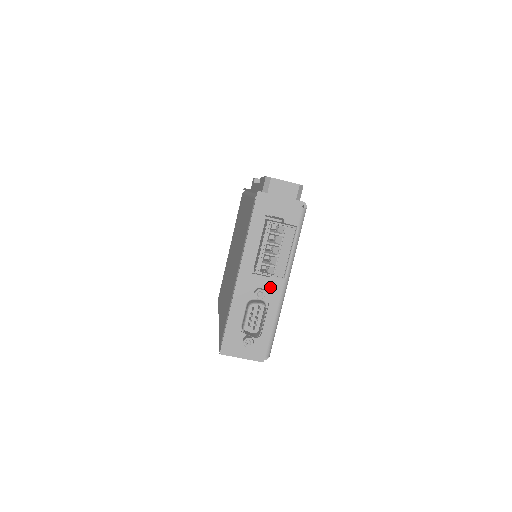
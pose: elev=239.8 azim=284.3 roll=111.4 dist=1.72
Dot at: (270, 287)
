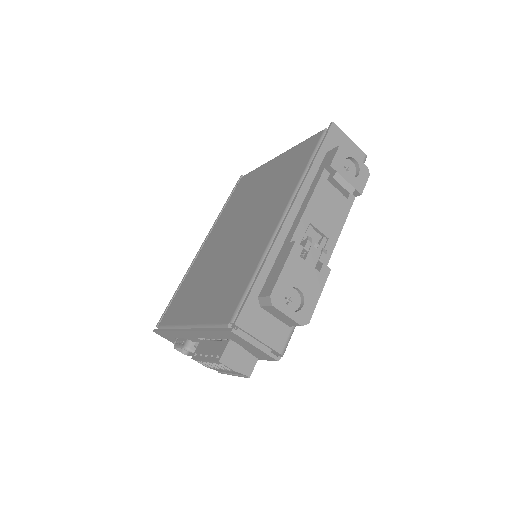
Dot at: occluded
